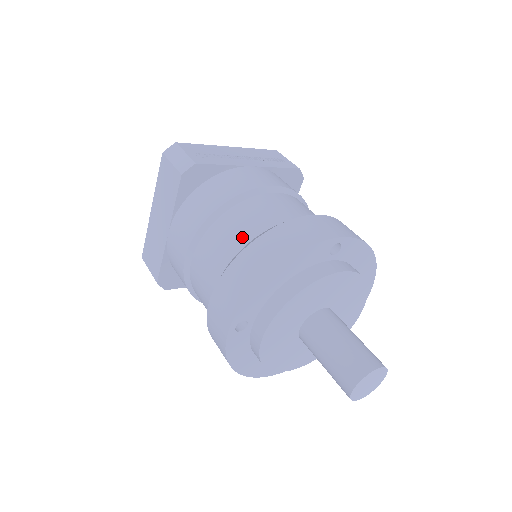
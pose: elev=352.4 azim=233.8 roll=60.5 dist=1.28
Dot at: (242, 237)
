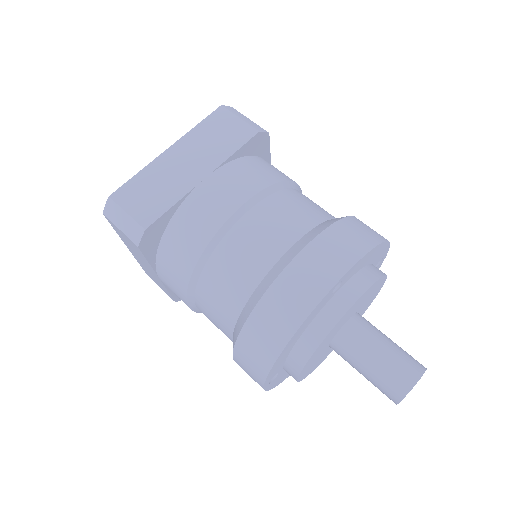
Dot at: (320, 213)
